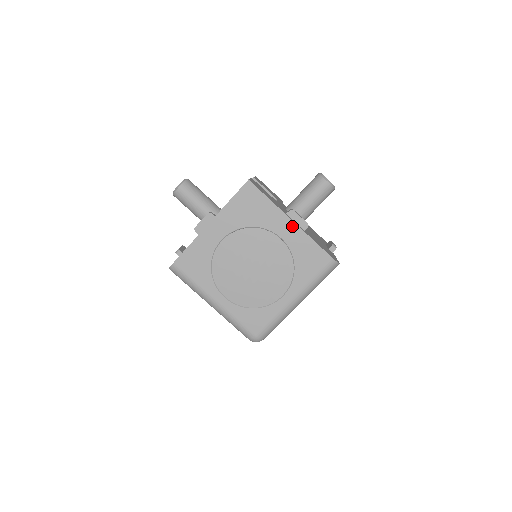
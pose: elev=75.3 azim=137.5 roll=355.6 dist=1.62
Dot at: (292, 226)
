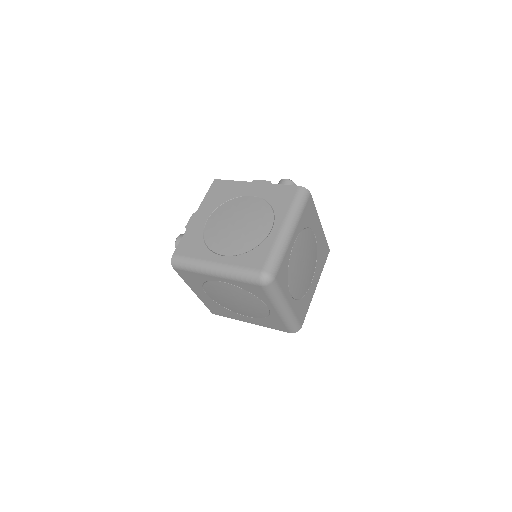
Dot at: (257, 185)
